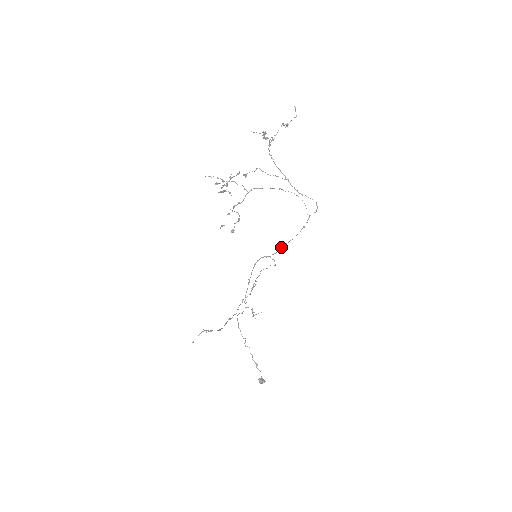
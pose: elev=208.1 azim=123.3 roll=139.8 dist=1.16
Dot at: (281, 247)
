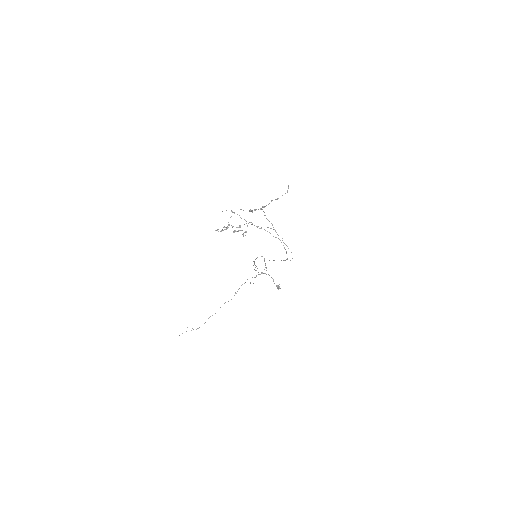
Dot at: occluded
